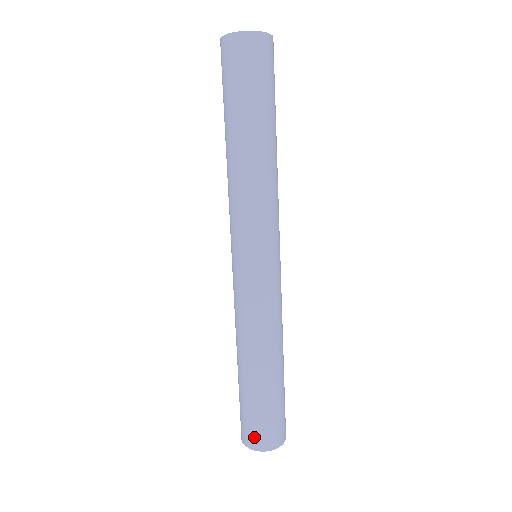
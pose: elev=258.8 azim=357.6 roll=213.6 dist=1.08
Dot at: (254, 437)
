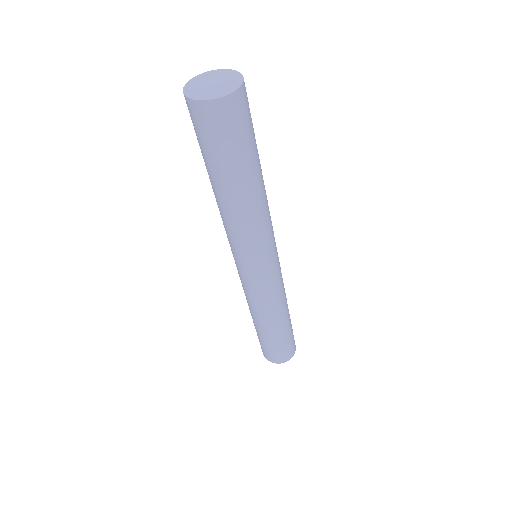
Dot at: (265, 354)
